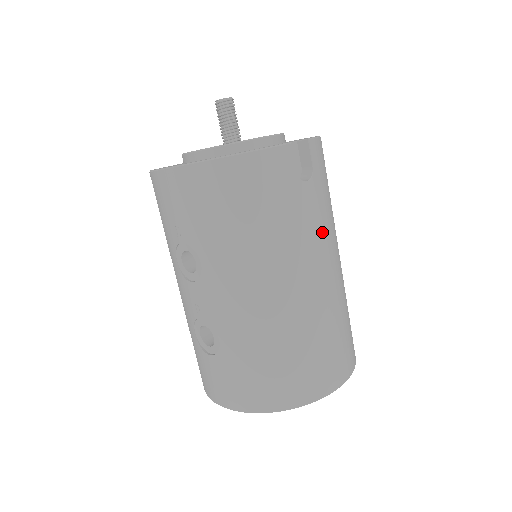
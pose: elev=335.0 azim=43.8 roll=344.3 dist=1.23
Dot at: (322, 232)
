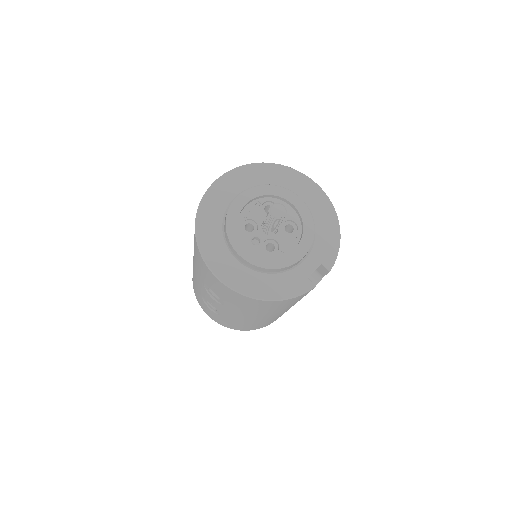
Dot at: occluded
